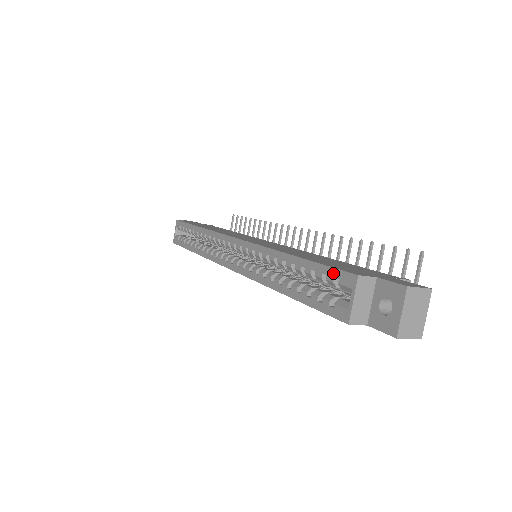
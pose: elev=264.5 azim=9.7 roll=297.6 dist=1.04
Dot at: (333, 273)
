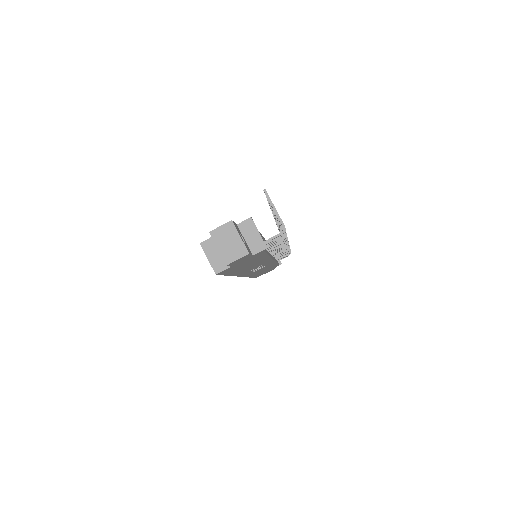
Dot at: occluded
